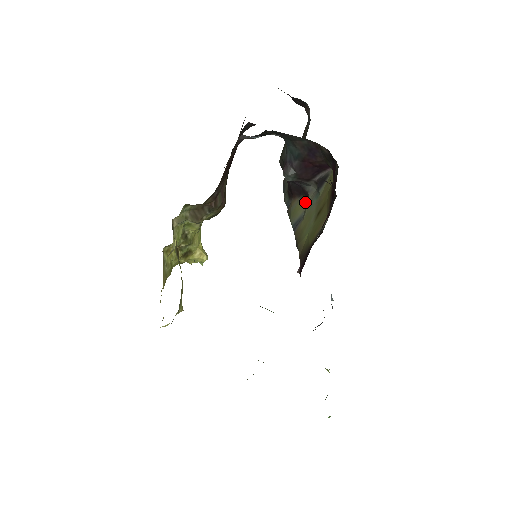
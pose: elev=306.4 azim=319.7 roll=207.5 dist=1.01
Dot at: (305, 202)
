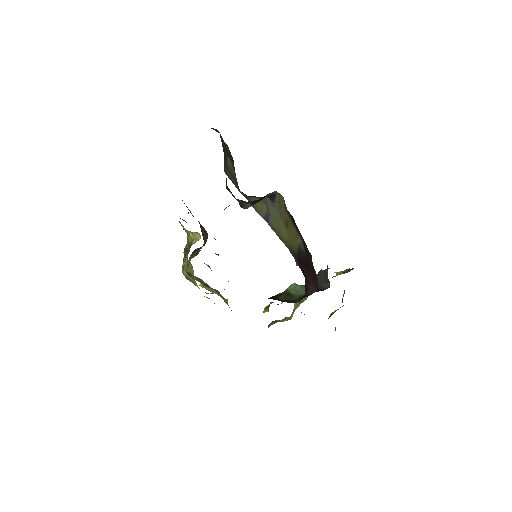
Dot at: (263, 202)
